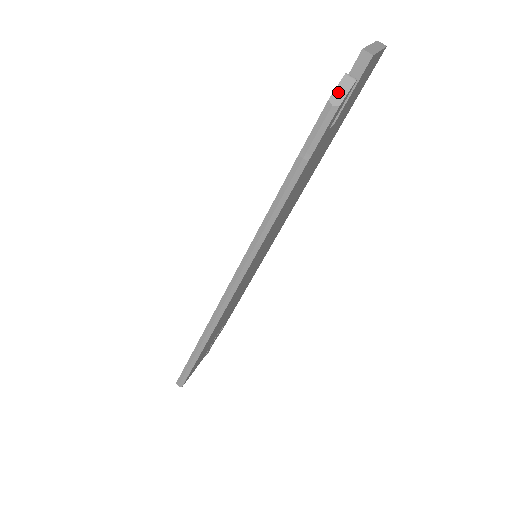
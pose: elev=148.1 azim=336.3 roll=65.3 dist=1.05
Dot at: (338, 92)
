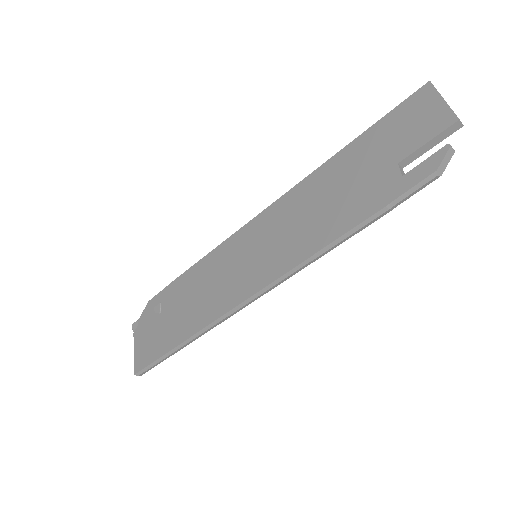
Dot at: (443, 163)
